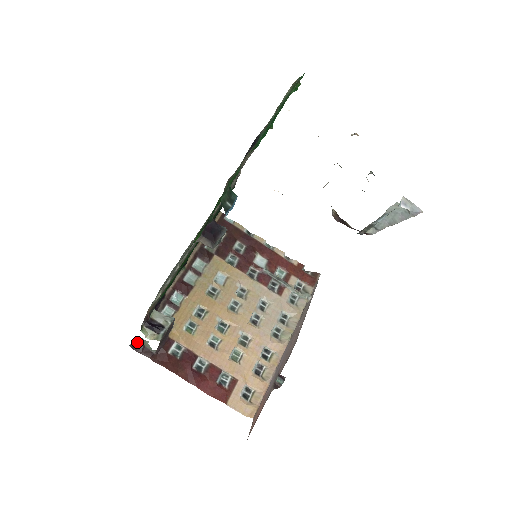
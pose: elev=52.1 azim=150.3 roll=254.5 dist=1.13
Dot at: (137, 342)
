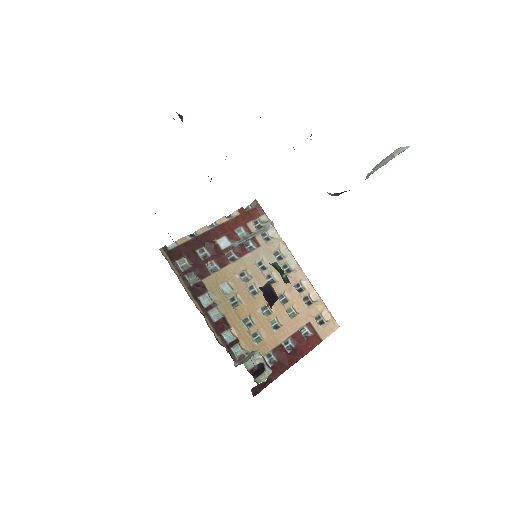
Dot at: (253, 389)
